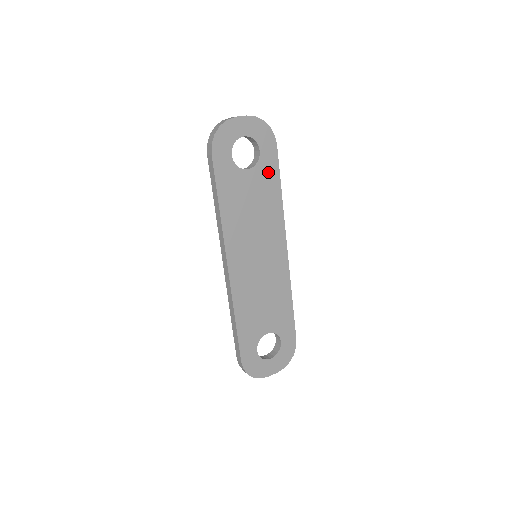
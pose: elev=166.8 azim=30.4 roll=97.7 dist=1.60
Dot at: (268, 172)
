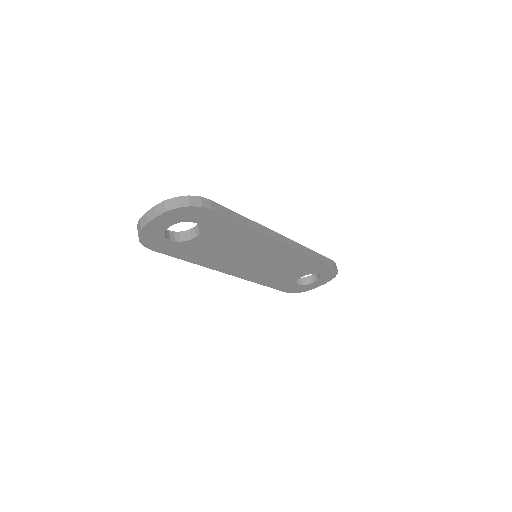
Dot at: (220, 226)
